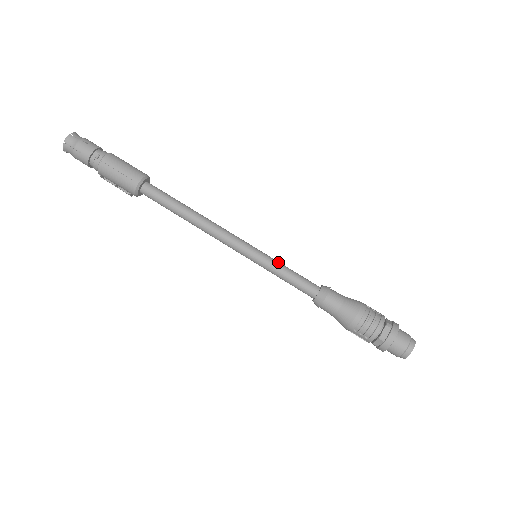
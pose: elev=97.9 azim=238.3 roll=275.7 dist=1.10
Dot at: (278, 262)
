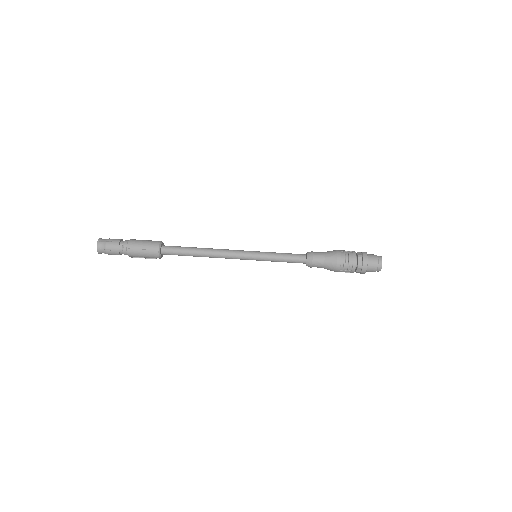
Dot at: (272, 253)
